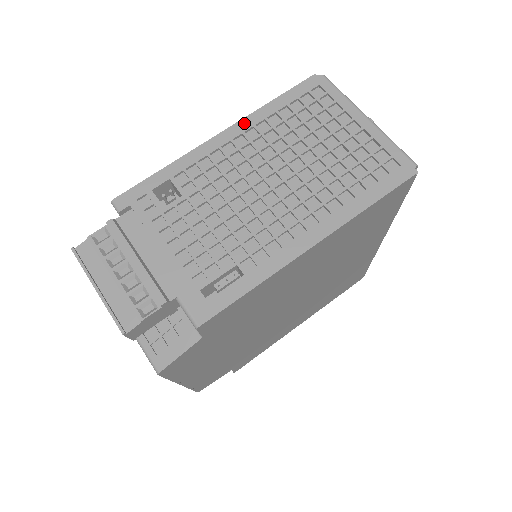
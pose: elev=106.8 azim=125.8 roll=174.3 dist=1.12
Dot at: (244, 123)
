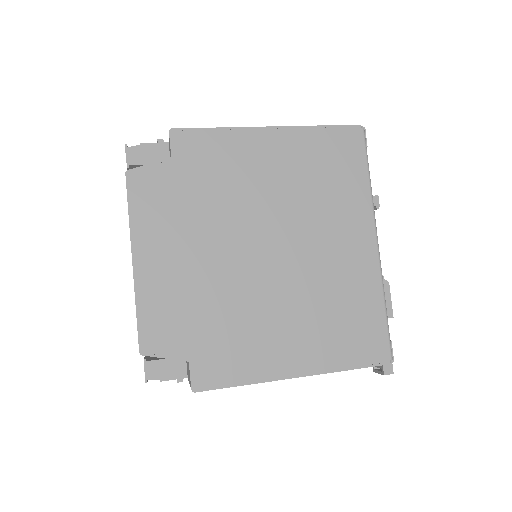
Dot at: occluded
